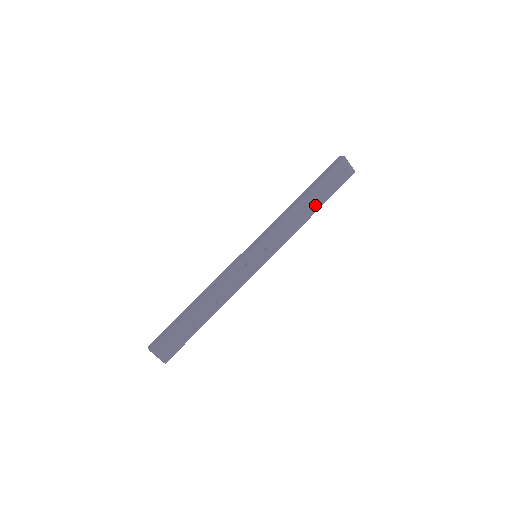
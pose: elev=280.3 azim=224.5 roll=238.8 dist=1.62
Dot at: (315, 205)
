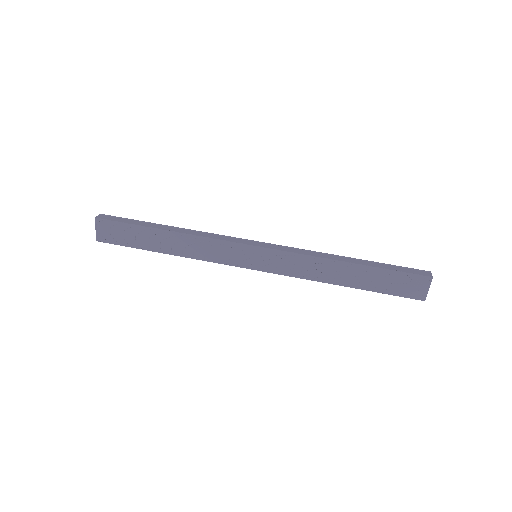
Dot at: (354, 281)
